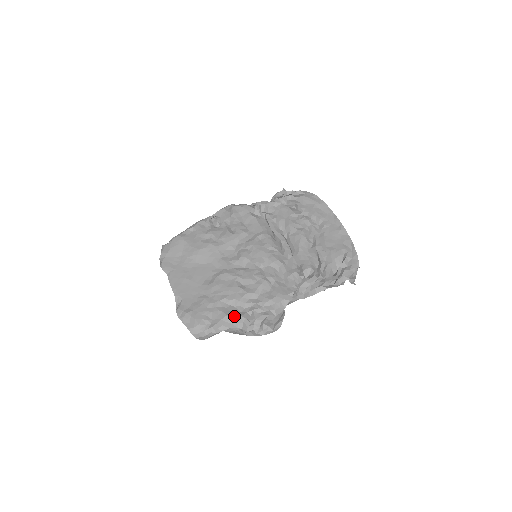
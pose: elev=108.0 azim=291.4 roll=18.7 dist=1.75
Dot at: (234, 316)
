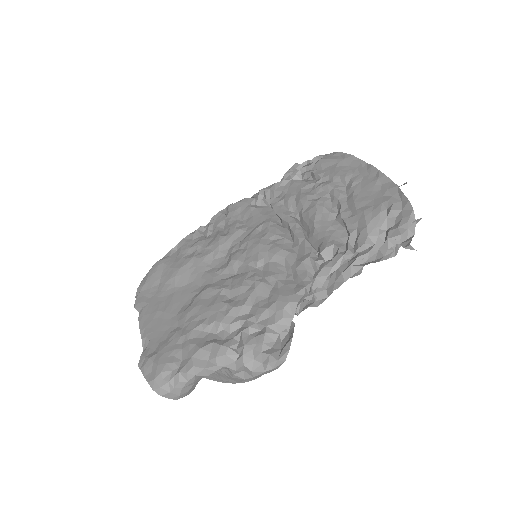
Dot at: (211, 347)
